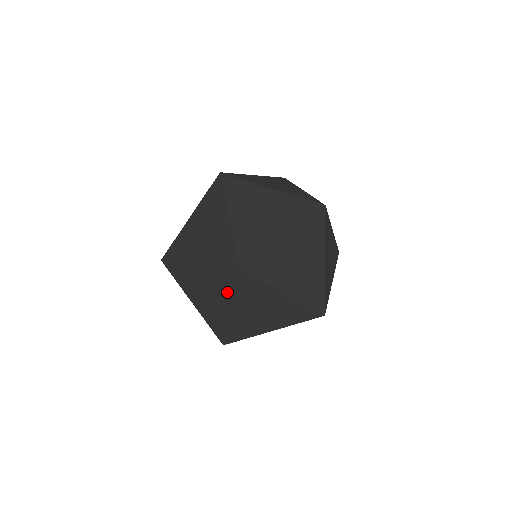
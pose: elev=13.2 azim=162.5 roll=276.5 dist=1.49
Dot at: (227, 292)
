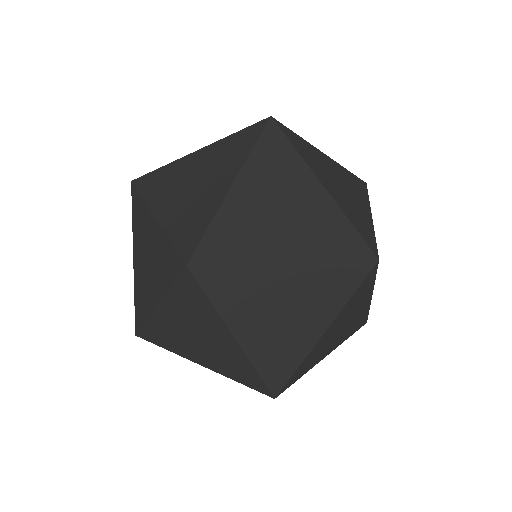
Dot at: occluded
